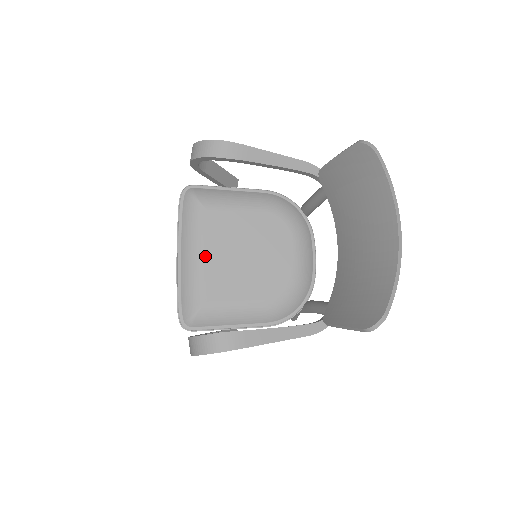
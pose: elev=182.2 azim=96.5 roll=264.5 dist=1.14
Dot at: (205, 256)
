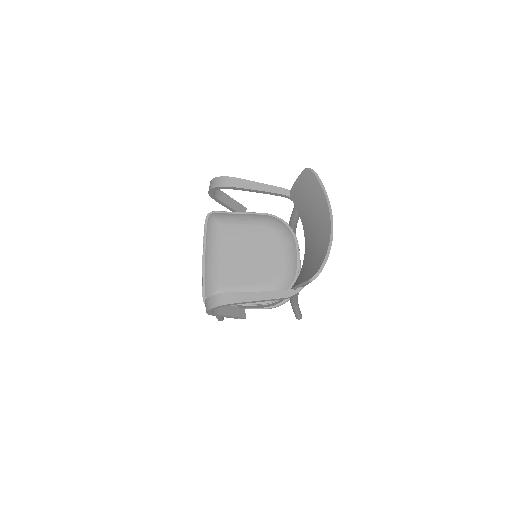
Dot at: (221, 256)
